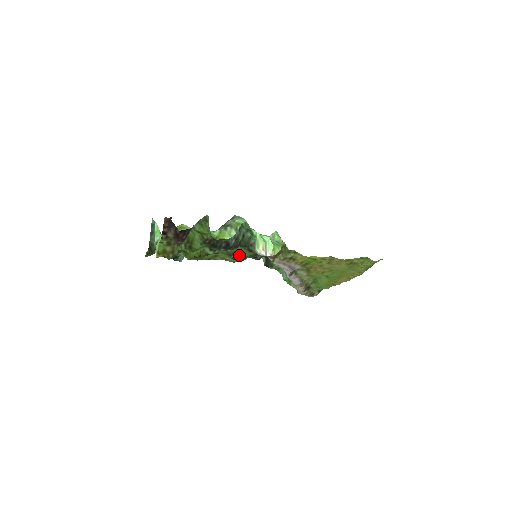
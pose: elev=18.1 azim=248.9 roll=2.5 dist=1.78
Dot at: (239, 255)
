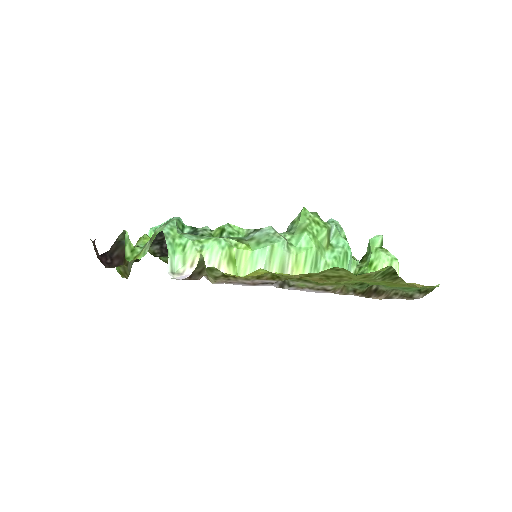
Dot at: occluded
